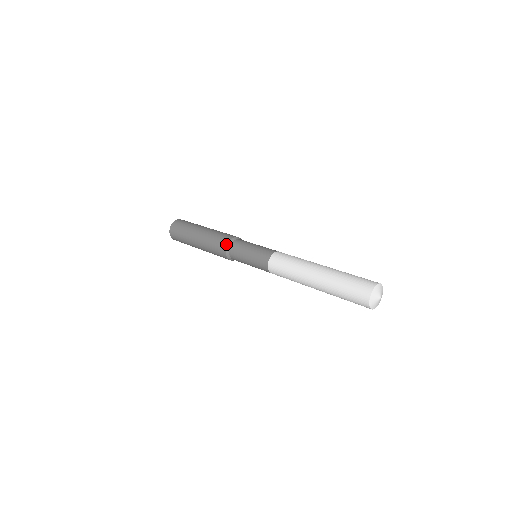
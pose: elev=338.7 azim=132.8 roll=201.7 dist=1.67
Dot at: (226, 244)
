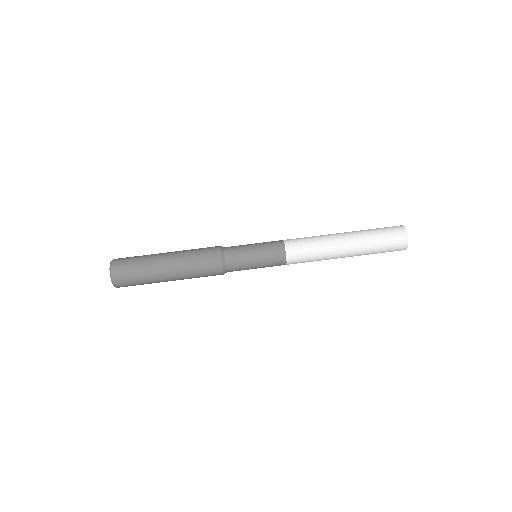
Dot at: (222, 274)
